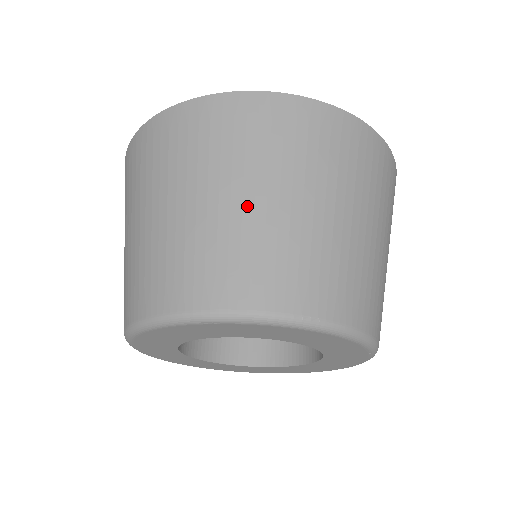
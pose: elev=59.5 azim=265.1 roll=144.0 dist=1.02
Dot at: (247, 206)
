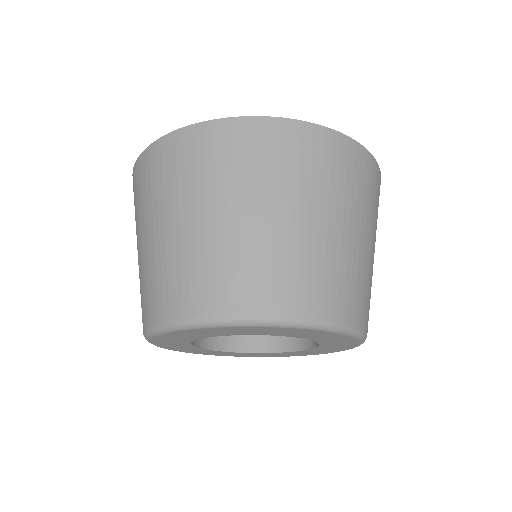
Dot at: (156, 240)
